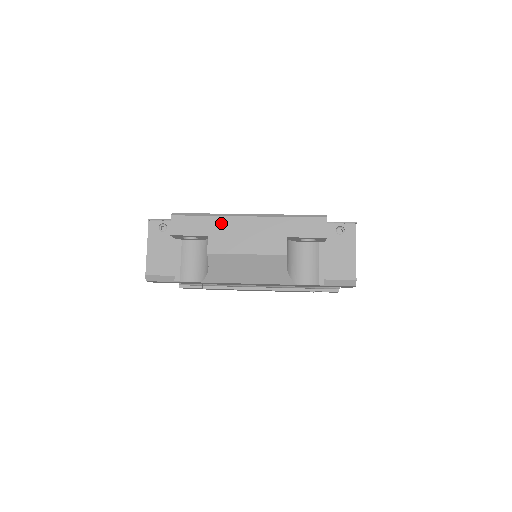
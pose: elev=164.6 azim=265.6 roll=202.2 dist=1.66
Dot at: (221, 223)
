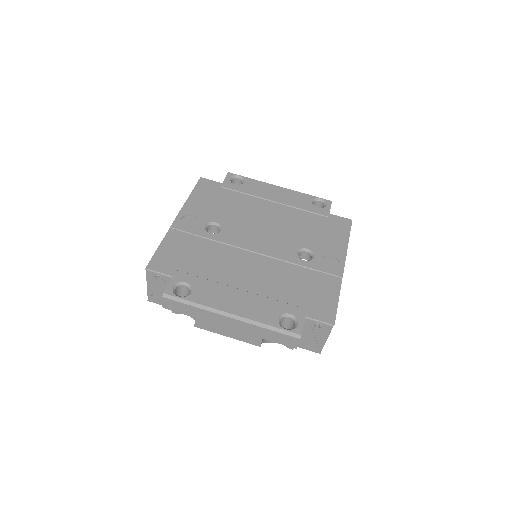
Dot at: (206, 314)
